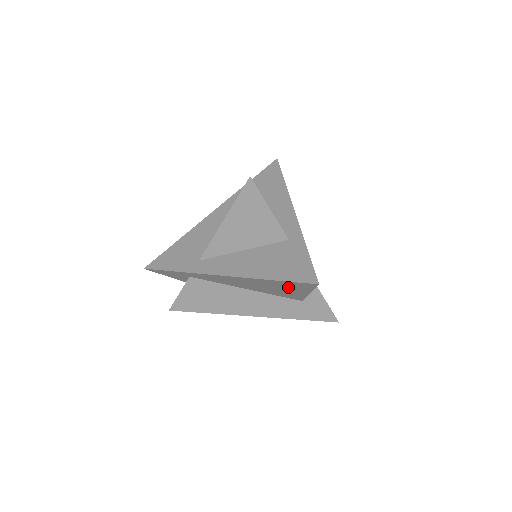
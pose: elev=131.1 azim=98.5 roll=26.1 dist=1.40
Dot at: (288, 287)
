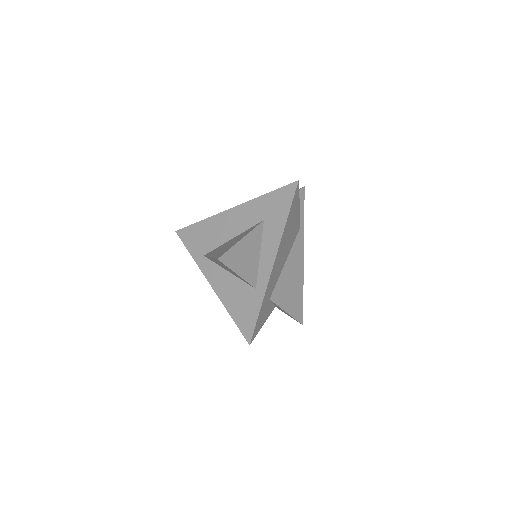
Dot at: occluded
